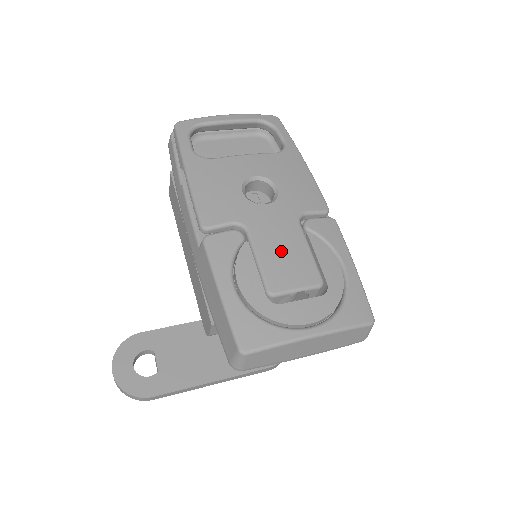
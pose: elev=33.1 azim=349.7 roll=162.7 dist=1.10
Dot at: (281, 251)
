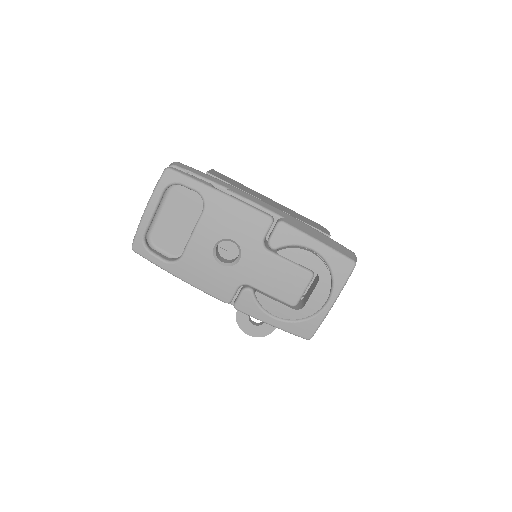
Dot at: (276, 280)
